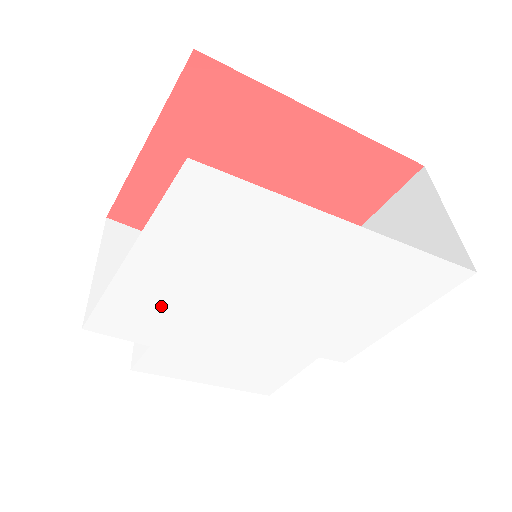
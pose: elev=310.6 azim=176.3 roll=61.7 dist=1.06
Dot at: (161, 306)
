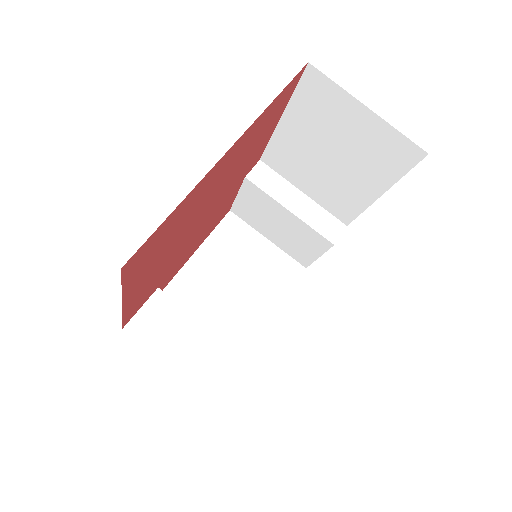
Dot at: occluded
